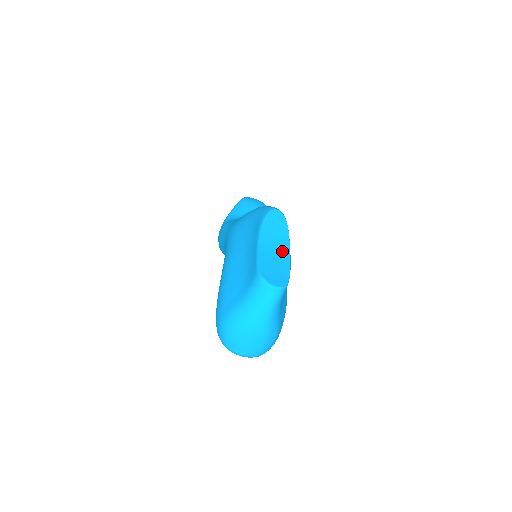
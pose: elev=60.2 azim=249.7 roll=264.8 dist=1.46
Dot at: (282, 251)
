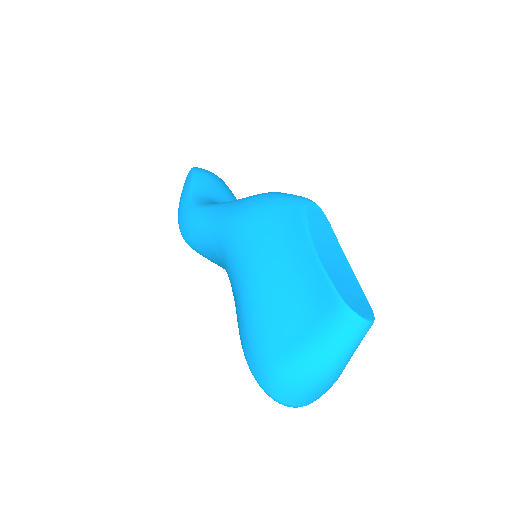
Dot at: (342, 263)
